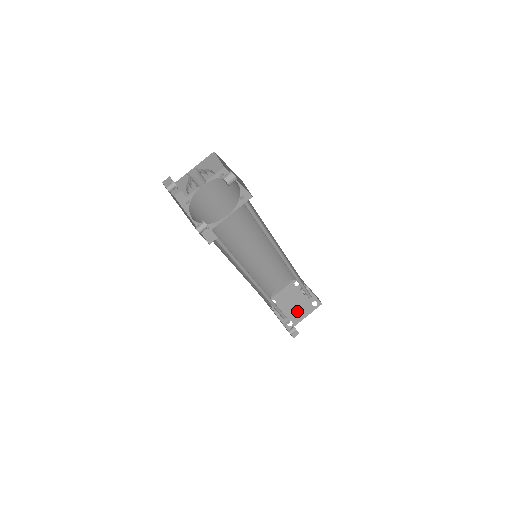
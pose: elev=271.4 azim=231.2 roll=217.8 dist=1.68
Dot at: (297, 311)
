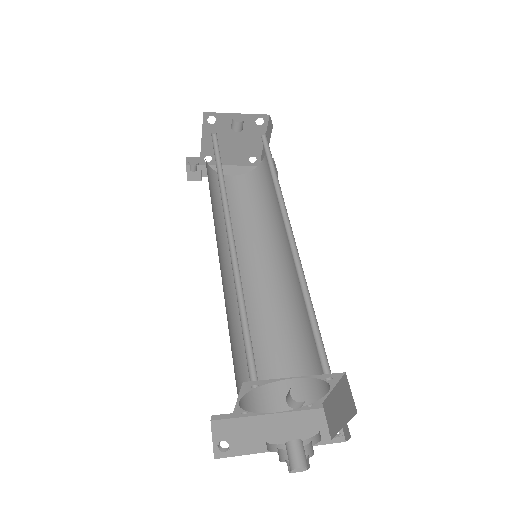
Dot at: (247, 144)
